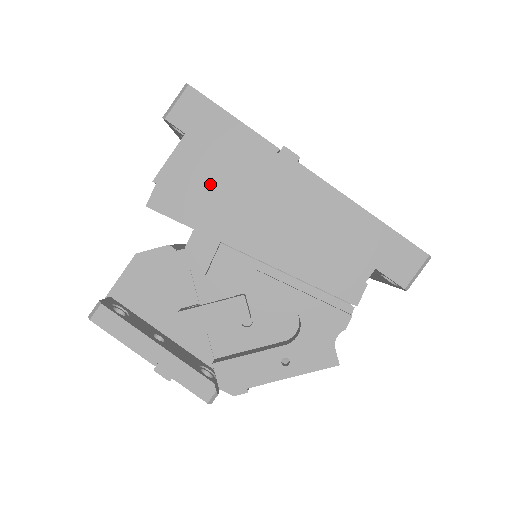
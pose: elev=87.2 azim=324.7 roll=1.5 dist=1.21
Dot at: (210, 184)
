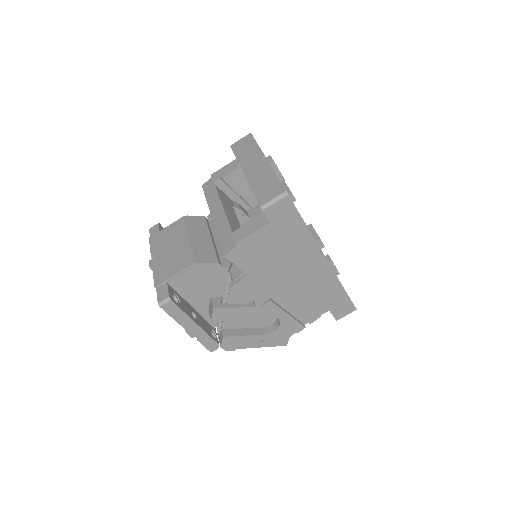
Dot at: (270, 254)
